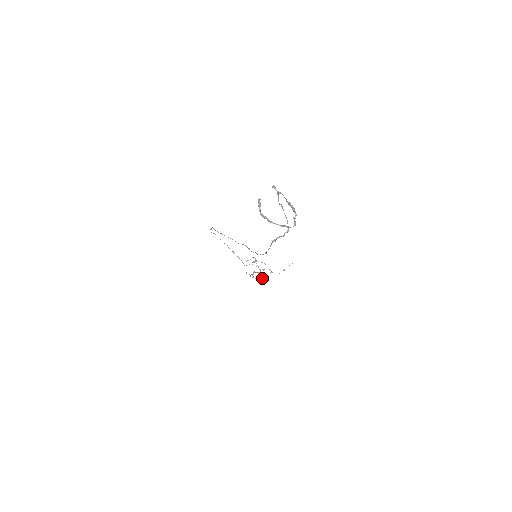
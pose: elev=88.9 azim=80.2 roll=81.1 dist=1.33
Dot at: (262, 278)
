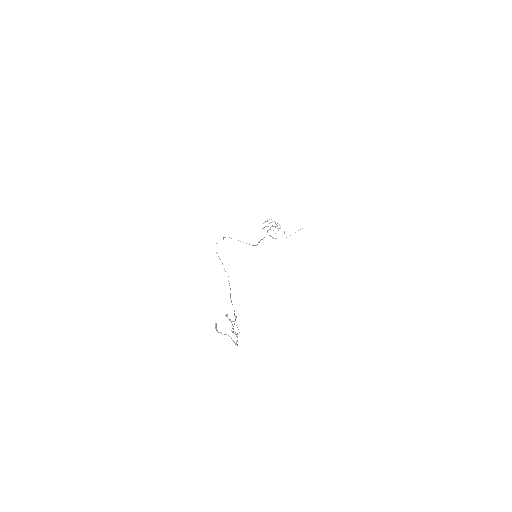
Dot at: (275, 238)
